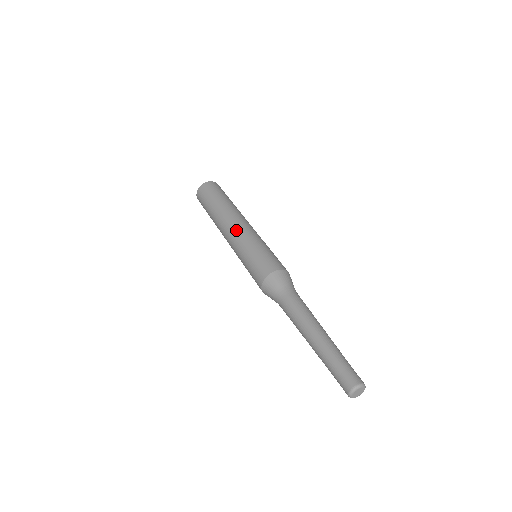
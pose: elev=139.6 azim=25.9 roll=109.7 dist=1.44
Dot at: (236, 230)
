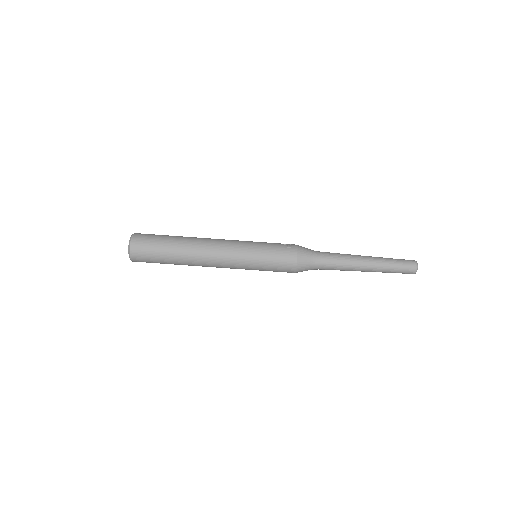
Dot at: (225, 263)
